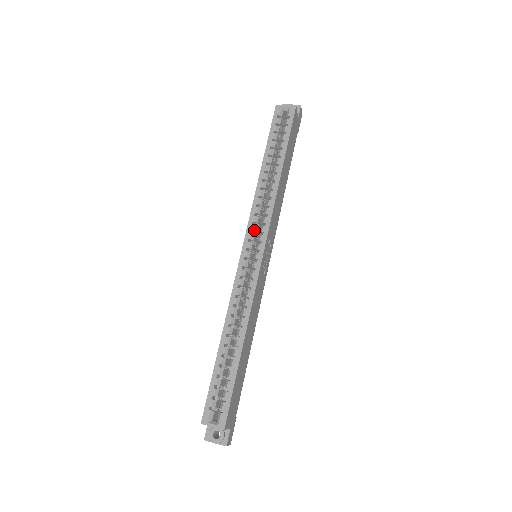
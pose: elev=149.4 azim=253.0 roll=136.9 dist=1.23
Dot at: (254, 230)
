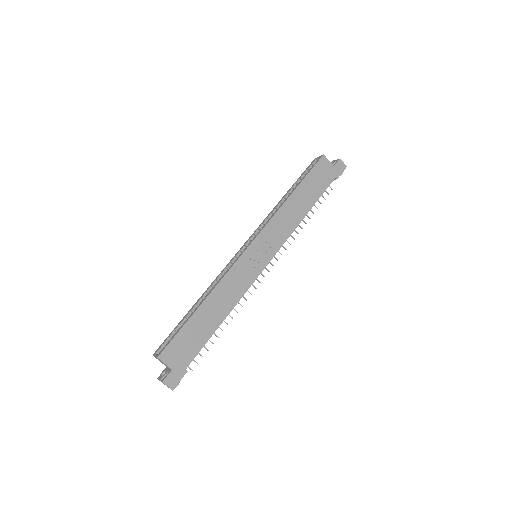
Dot at: (255, 234)
